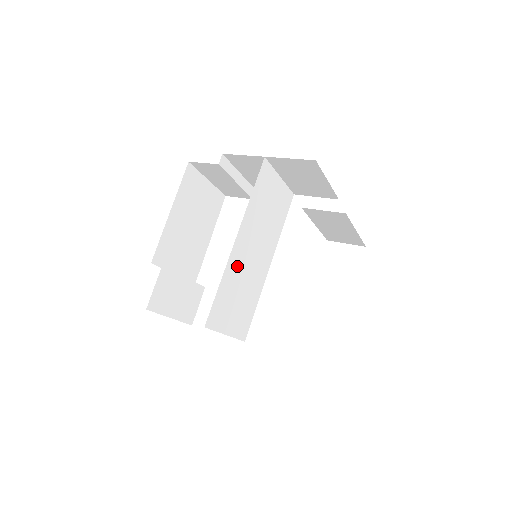
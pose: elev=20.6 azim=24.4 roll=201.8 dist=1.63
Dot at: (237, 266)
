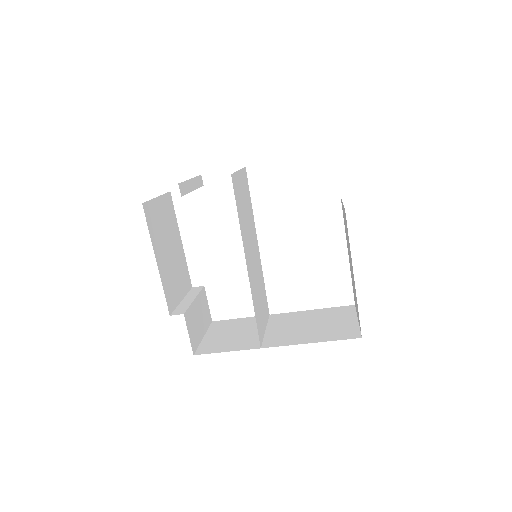
Dot at: (253, 281)
